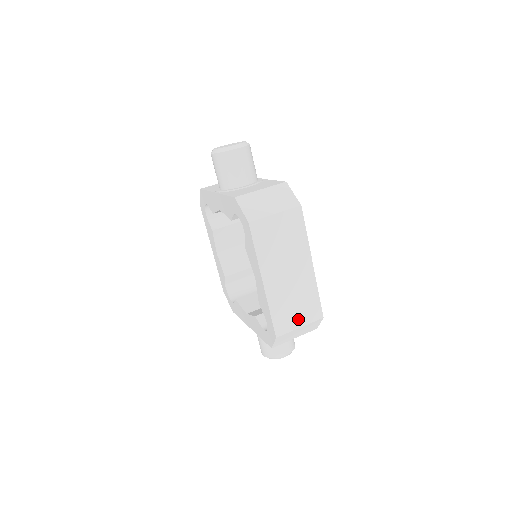
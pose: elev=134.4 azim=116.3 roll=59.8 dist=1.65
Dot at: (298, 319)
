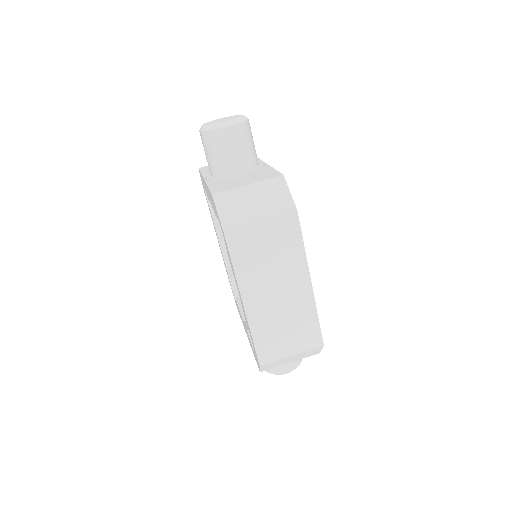
Dot at: (289, 346)
